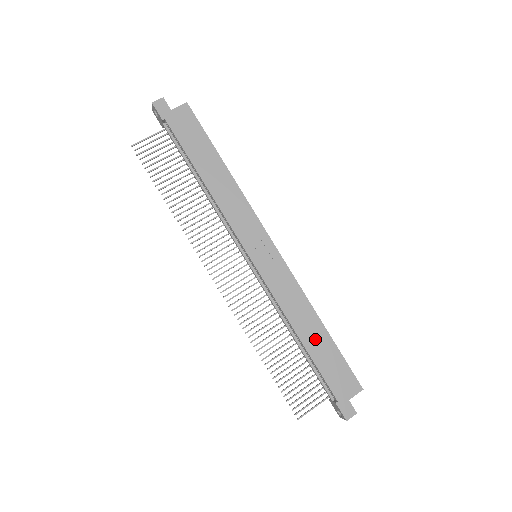
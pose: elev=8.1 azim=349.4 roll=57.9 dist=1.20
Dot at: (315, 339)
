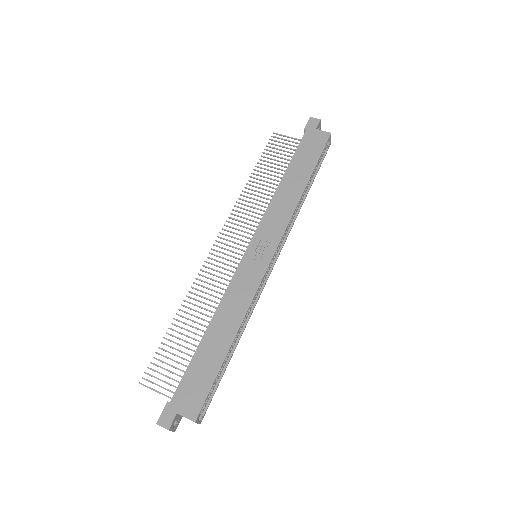
Dot at: (215, 344)
